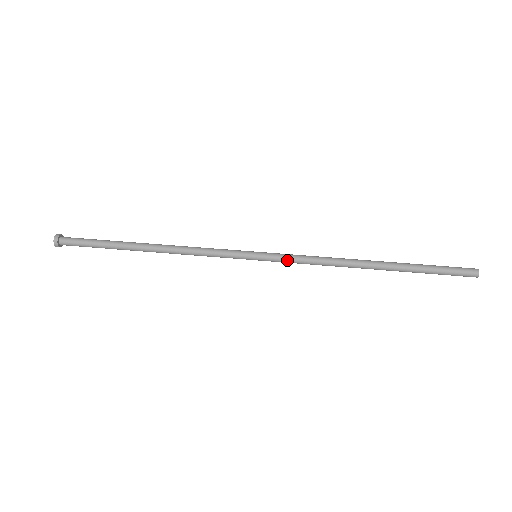
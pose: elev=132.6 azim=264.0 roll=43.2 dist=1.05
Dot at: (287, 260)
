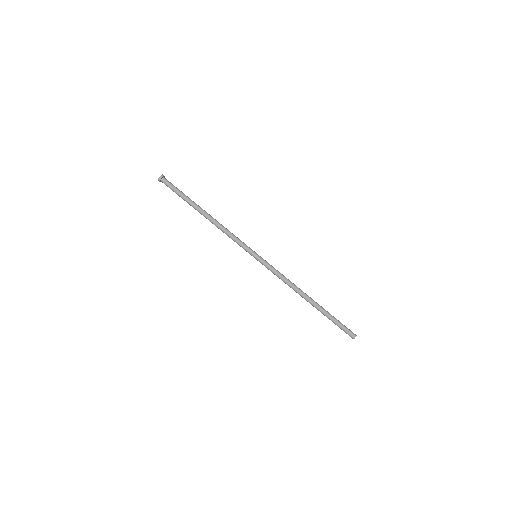
Dot at: occluded
